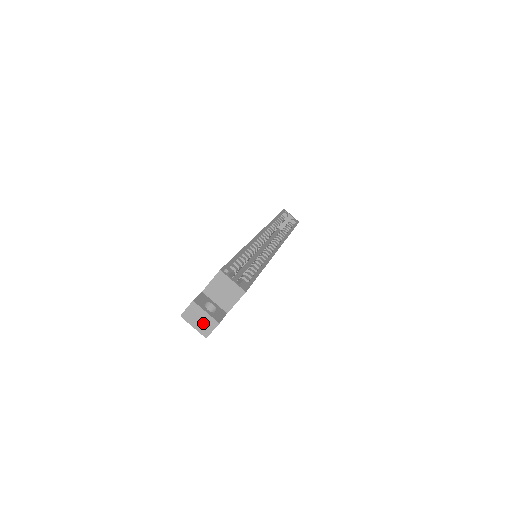
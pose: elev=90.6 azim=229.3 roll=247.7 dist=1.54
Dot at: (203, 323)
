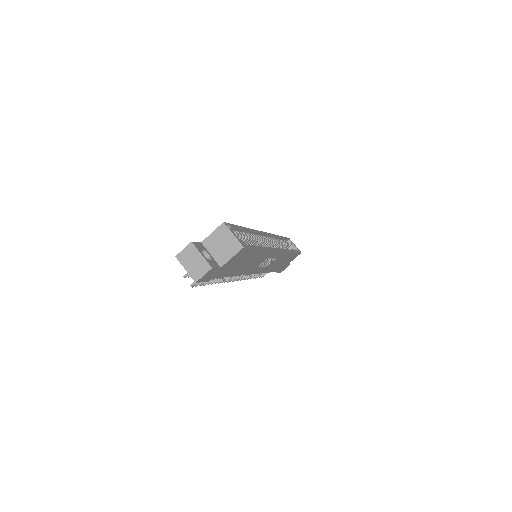
Dot at: (196, 266)
